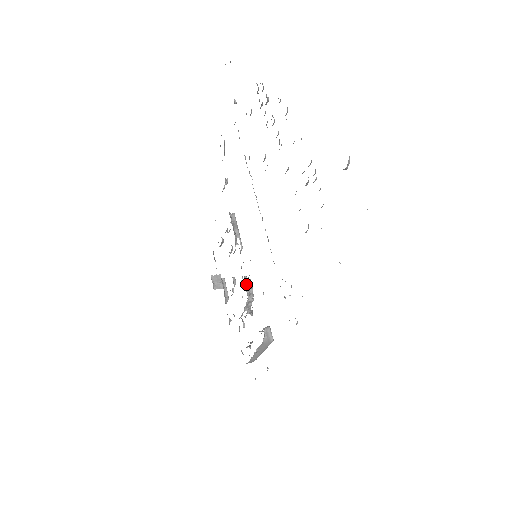
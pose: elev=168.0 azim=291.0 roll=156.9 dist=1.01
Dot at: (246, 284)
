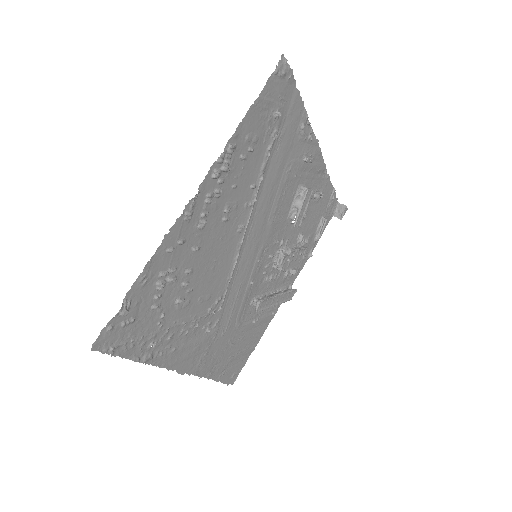
Dot at: (279, 257)
